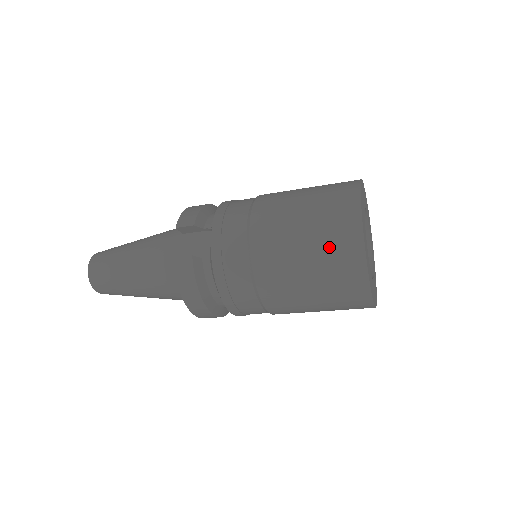
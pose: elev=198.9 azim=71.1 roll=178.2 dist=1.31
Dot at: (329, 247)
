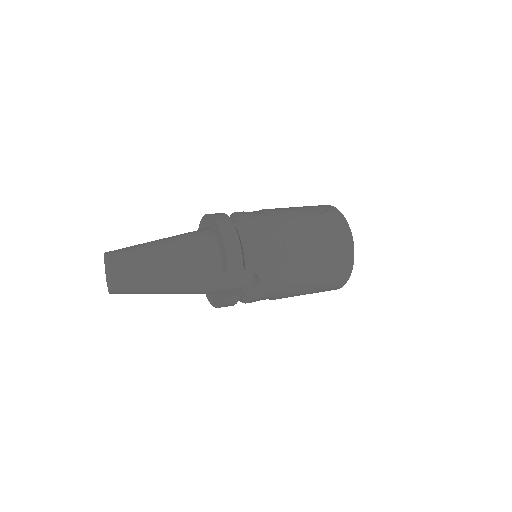
Dot at: (329, 285)
